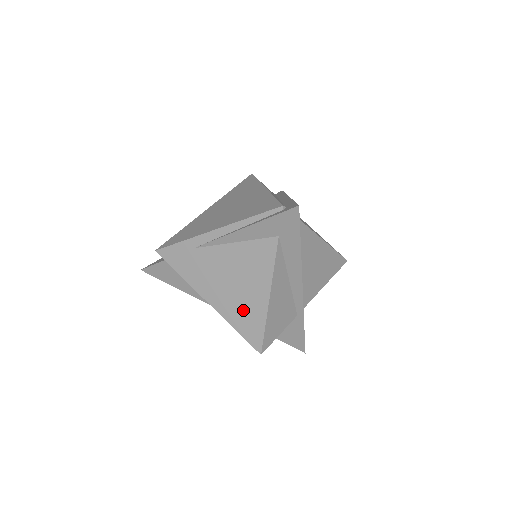
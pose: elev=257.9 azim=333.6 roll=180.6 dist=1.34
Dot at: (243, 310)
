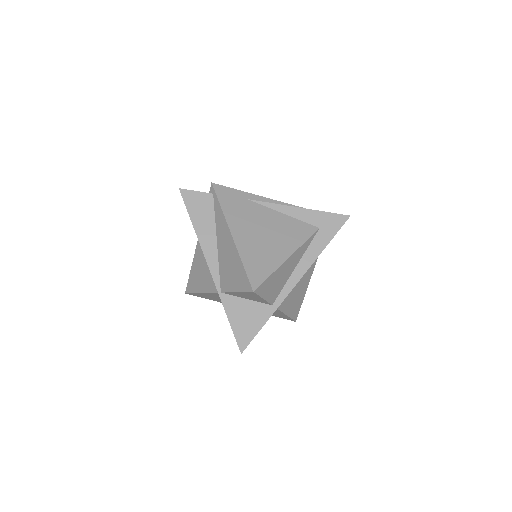
Dot at: (260, 254)
